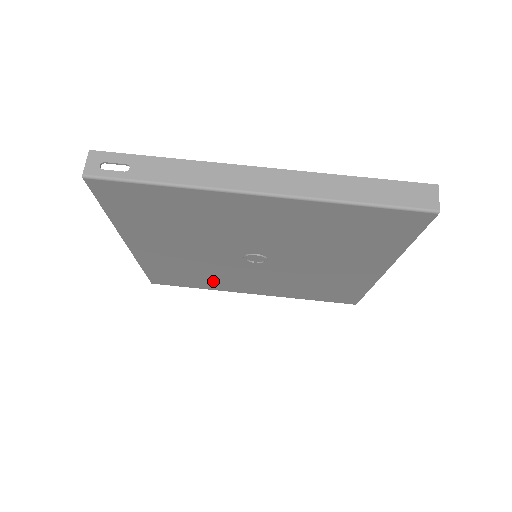
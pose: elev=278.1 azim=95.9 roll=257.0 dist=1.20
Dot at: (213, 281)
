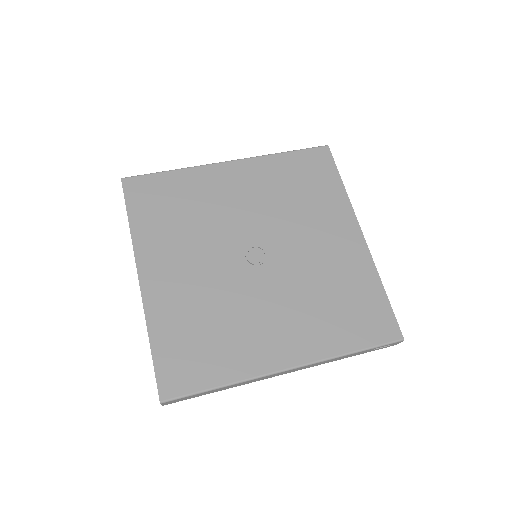
Dot at: (233, 345)
